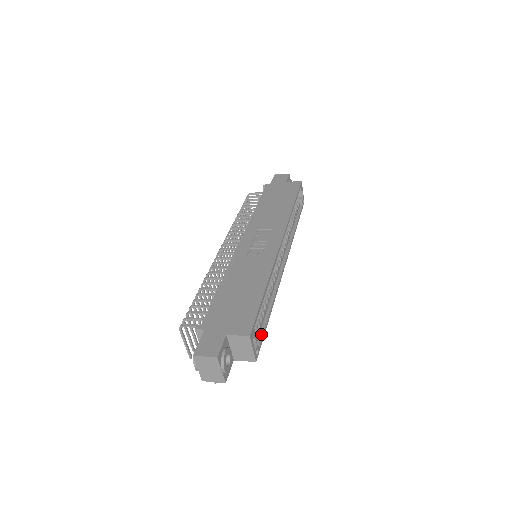
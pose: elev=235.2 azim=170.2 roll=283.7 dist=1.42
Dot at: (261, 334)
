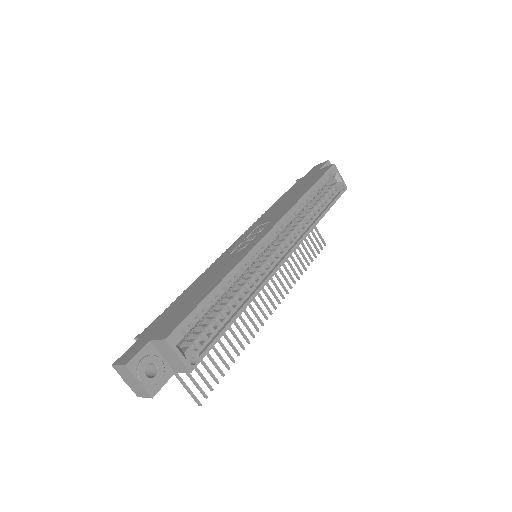
Dot at: (211, 340)
